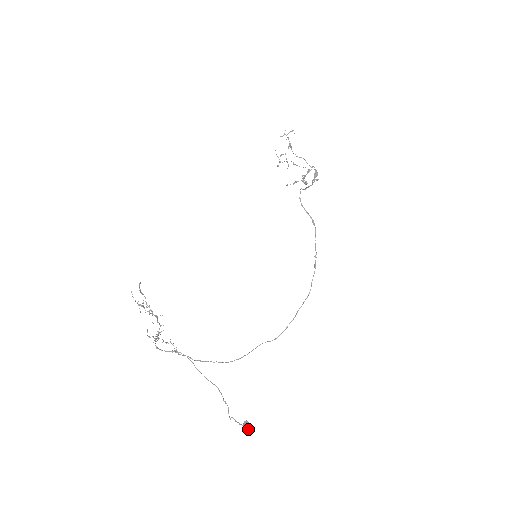
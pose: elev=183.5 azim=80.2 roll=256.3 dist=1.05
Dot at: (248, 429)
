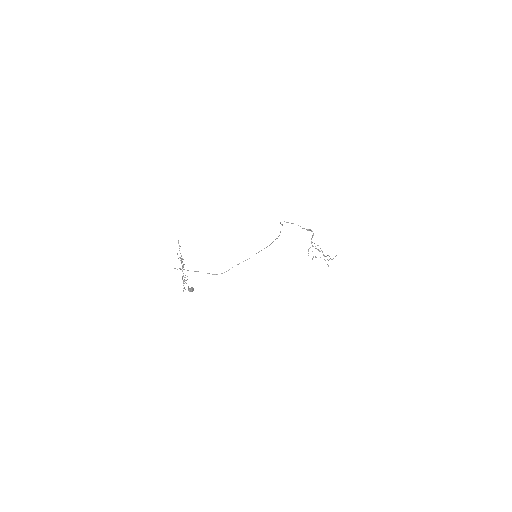
Dot at: (190, 288)
